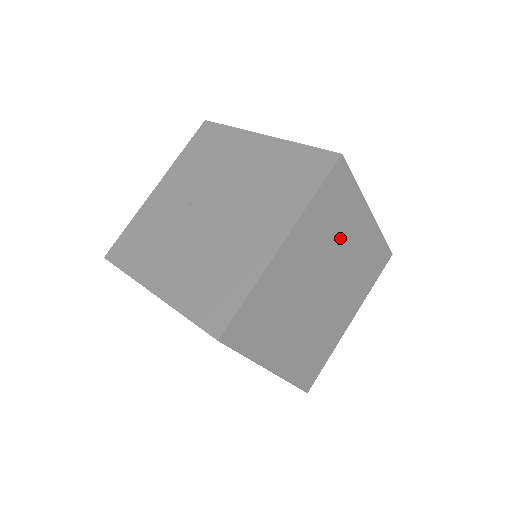
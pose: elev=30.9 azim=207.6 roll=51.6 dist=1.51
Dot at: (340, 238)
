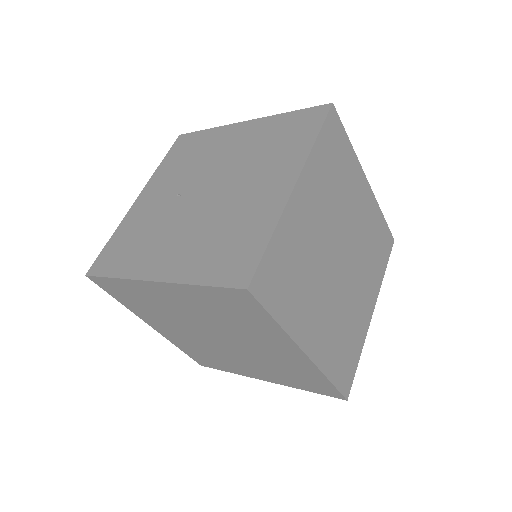
Dot at: (346, 200)
